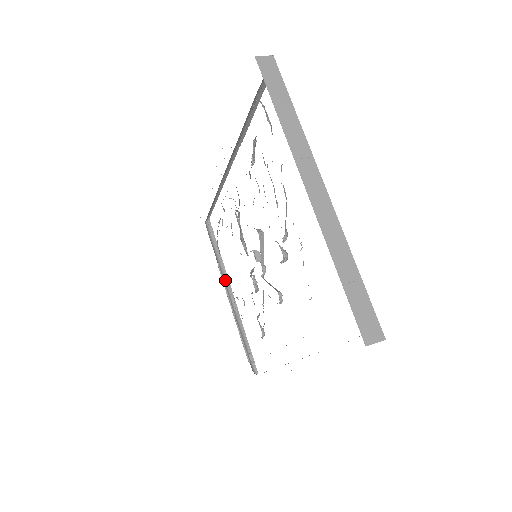
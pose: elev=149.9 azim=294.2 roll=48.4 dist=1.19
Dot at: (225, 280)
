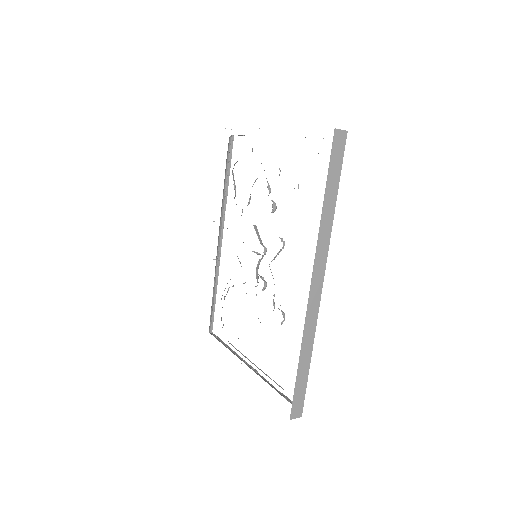
Dot at: occluded
